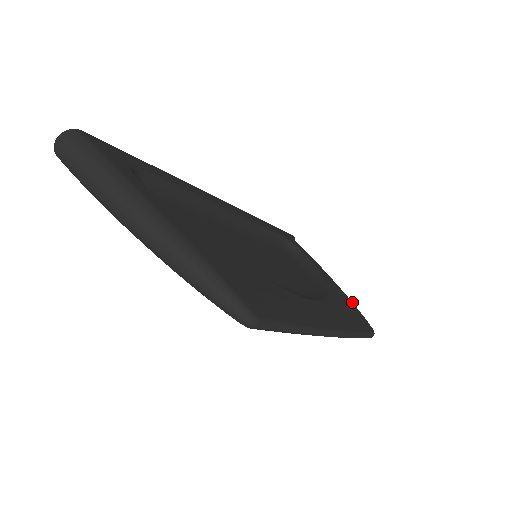
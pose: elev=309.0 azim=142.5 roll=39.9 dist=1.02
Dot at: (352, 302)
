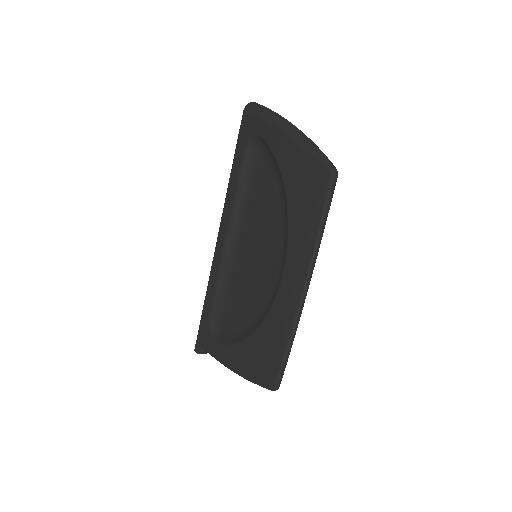
Dot at: occluded
